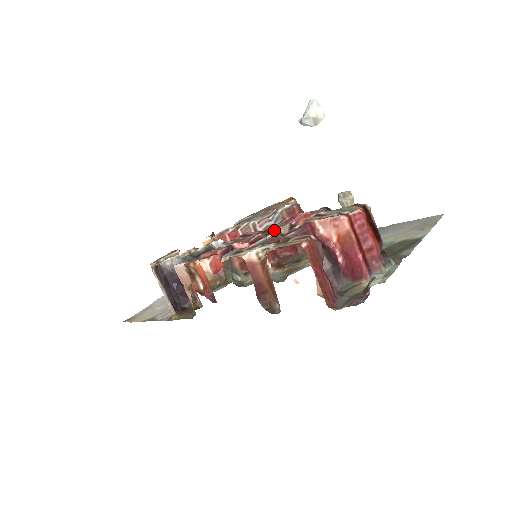
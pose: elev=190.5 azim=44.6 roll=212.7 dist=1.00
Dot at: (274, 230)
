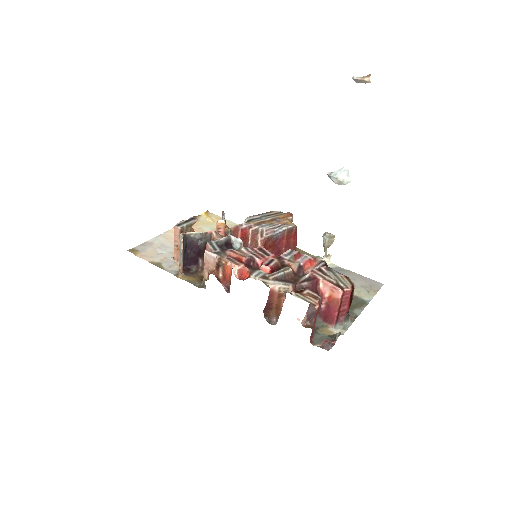
Dot at: (287, 261)
